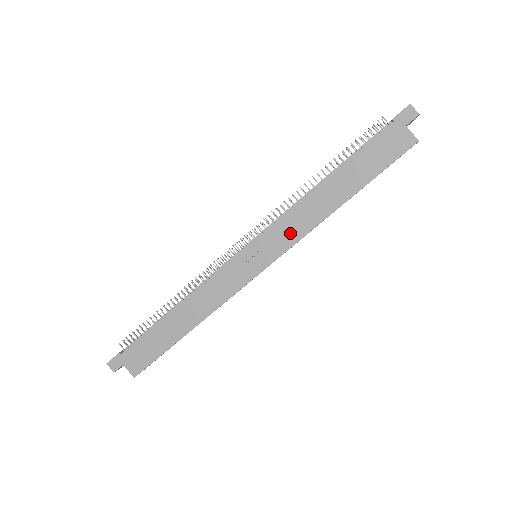
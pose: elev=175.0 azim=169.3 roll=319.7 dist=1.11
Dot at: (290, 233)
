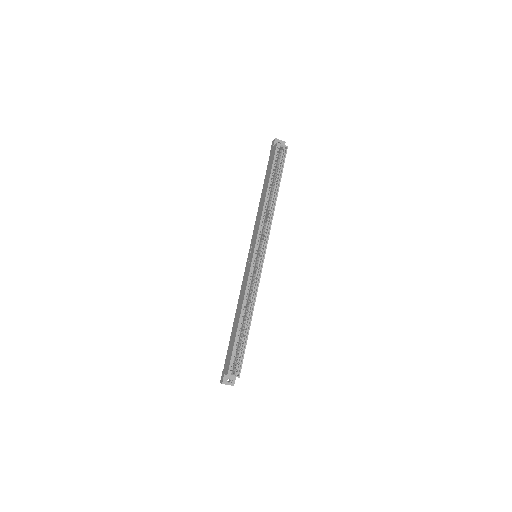
Dot at: (257, 228)
